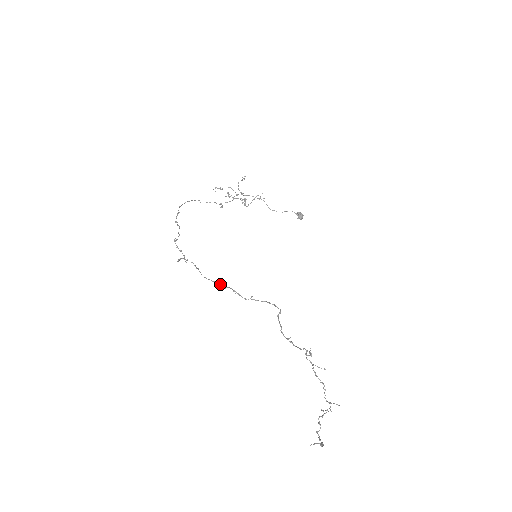
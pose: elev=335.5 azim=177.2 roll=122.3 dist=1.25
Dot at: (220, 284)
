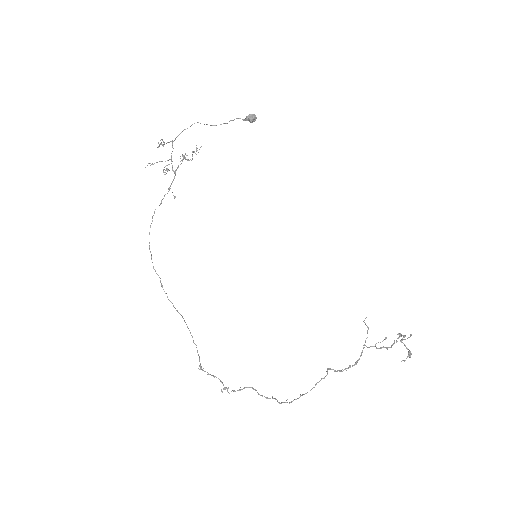
Dot at: occluded
